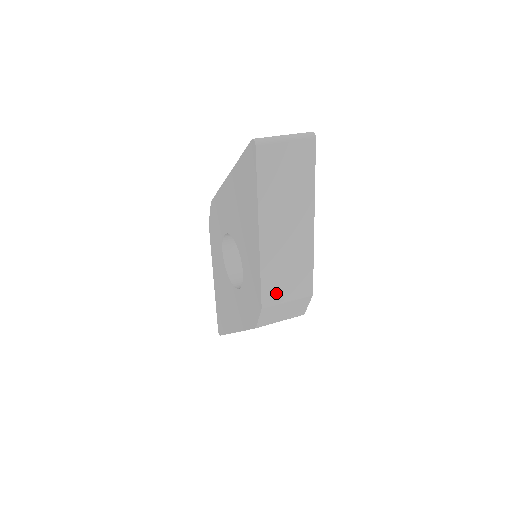
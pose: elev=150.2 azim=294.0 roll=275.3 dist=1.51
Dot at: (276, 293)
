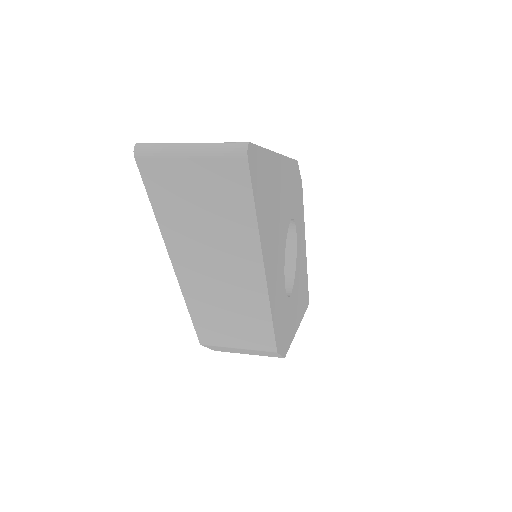
Dot at: (218, 336)
